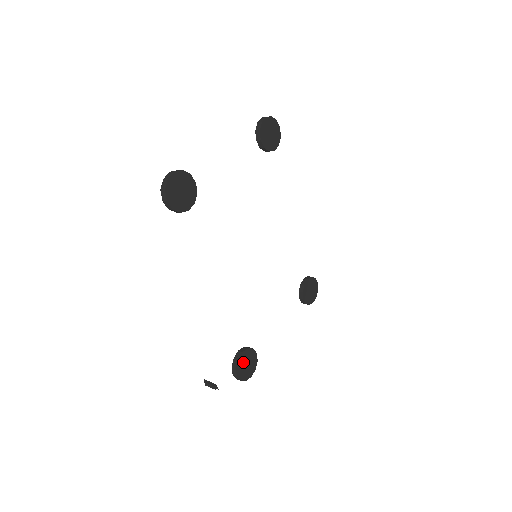
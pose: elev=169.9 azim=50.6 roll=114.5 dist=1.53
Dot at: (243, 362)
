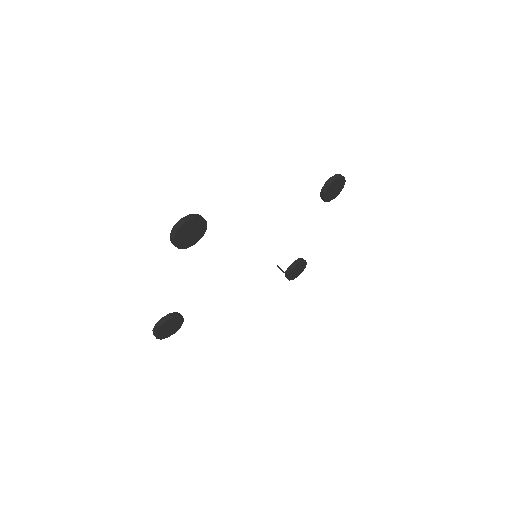
Dot at: (293, 274)
